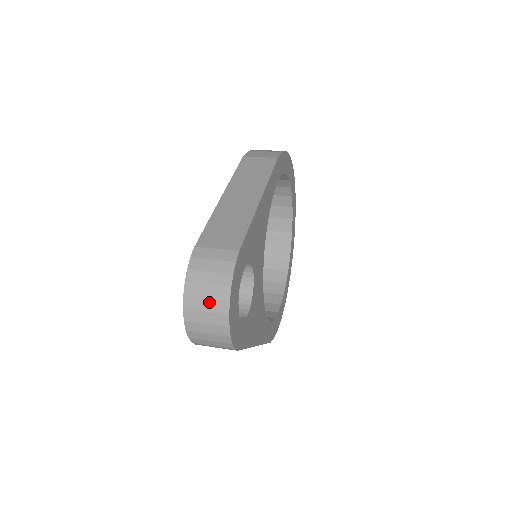
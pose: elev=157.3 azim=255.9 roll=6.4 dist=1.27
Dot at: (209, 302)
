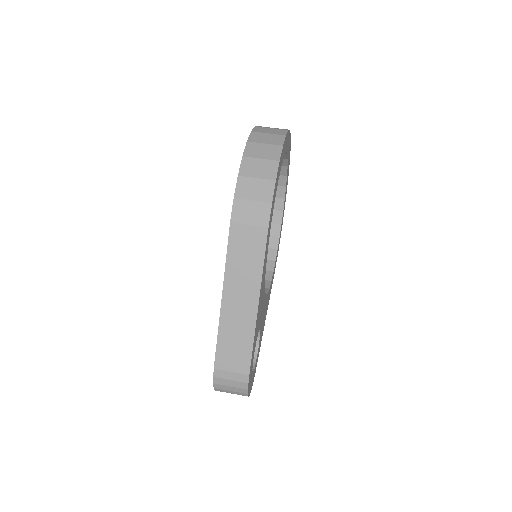
Dot at: occluded
